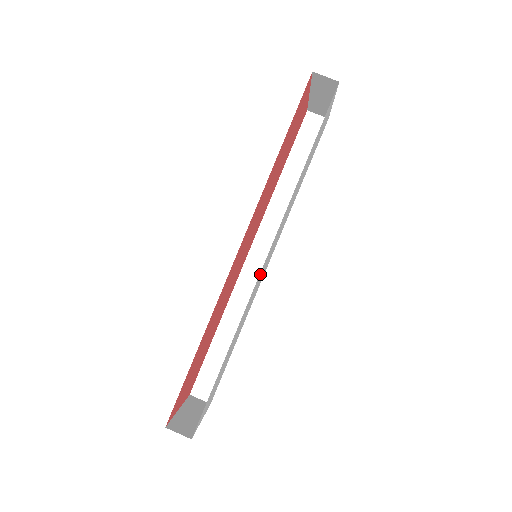
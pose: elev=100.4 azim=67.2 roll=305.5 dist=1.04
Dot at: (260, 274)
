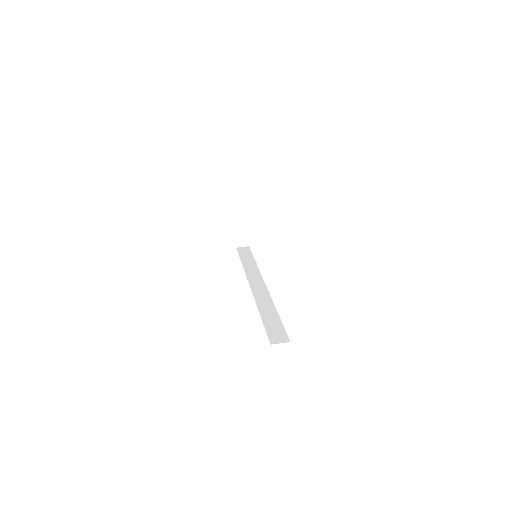
Dot at: occluded
